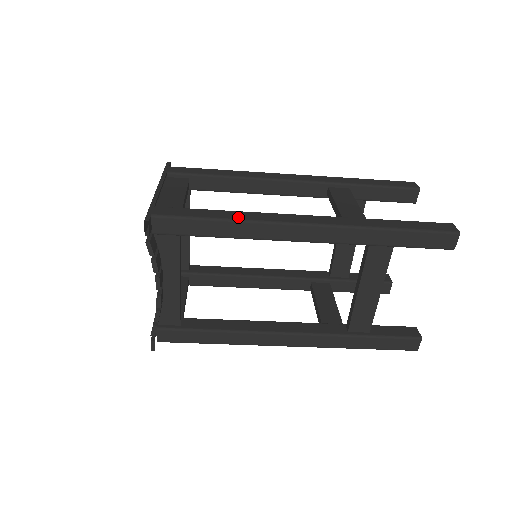
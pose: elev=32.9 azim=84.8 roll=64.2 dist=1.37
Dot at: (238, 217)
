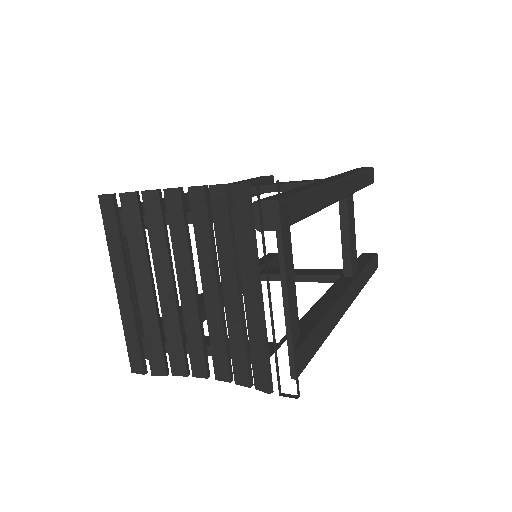
Dot at: (330, 330)
